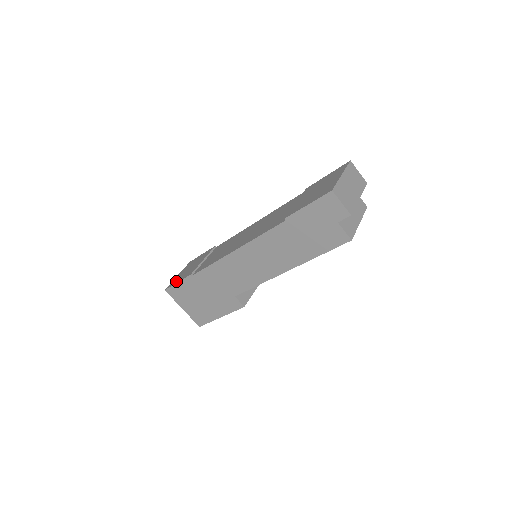
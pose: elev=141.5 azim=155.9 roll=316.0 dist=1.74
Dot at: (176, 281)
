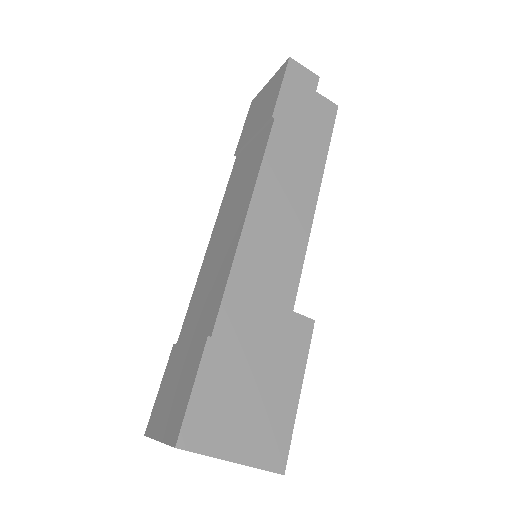
Dot at: (182, 404)
